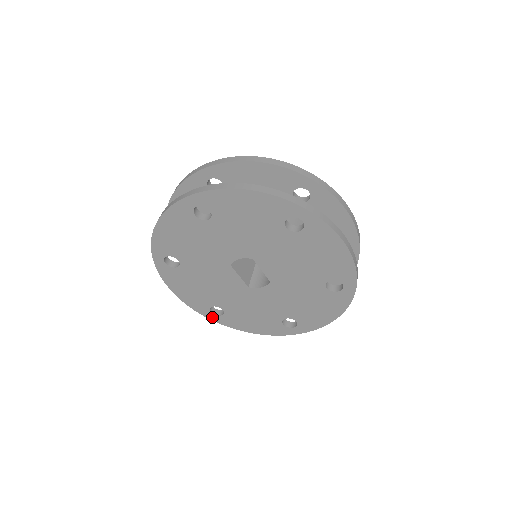
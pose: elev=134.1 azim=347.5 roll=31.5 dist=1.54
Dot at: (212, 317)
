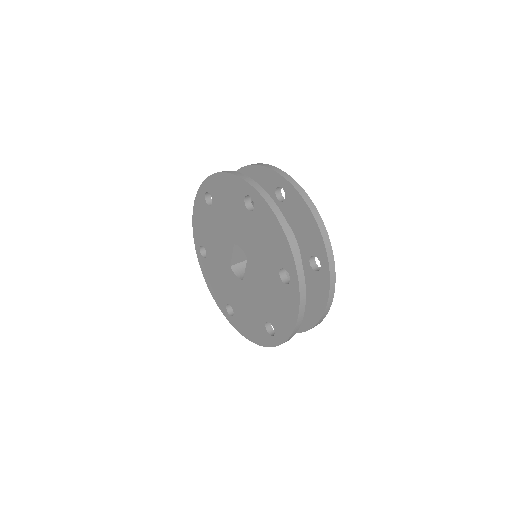
Dot at: (198, 250)
